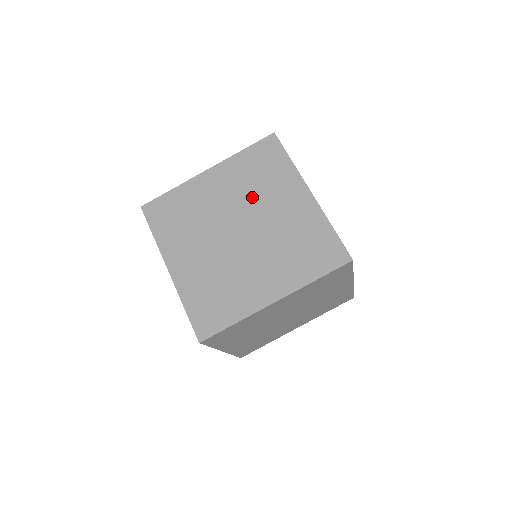
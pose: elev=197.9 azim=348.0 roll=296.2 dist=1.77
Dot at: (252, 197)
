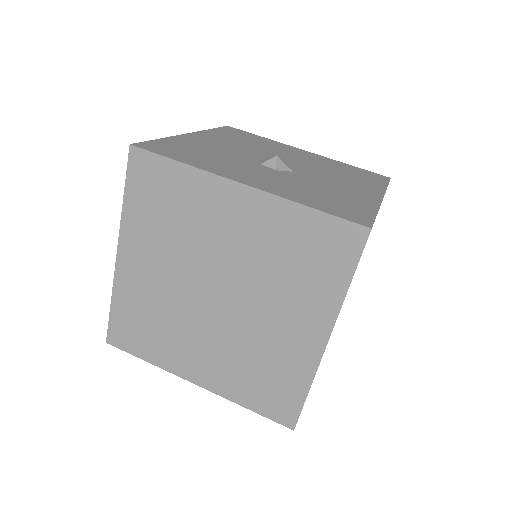
Dot at: (189, 246)
